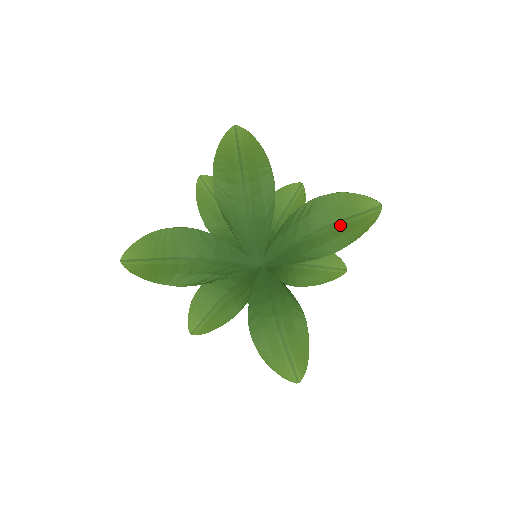
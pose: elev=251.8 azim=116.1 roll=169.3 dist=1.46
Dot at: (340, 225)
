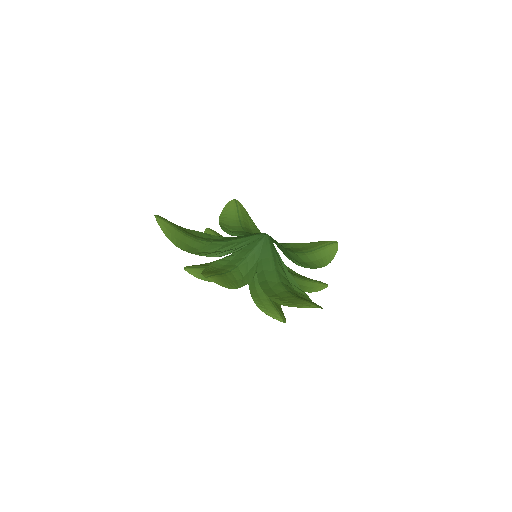
Dot at: (313, 253)
